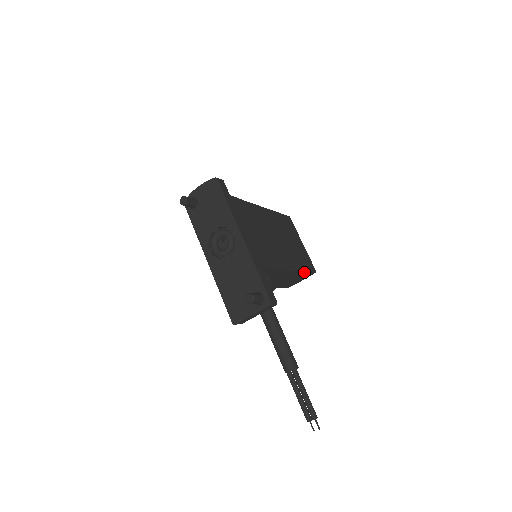
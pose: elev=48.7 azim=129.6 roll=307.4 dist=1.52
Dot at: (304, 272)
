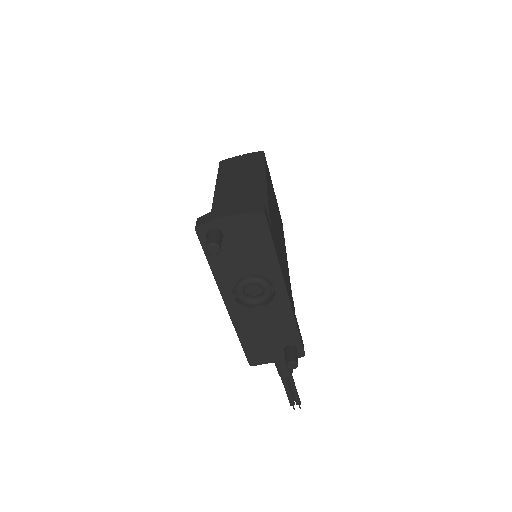
Dot at: occluded
